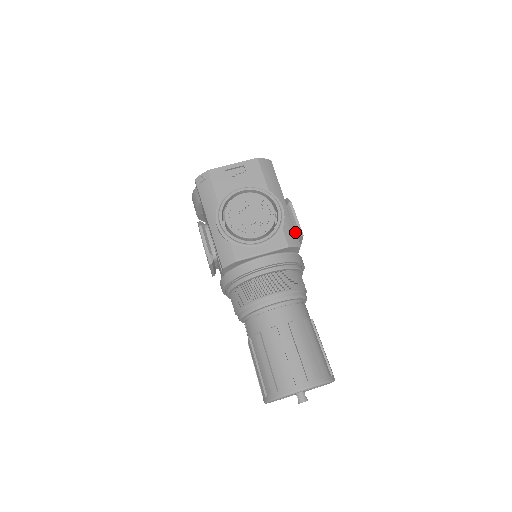
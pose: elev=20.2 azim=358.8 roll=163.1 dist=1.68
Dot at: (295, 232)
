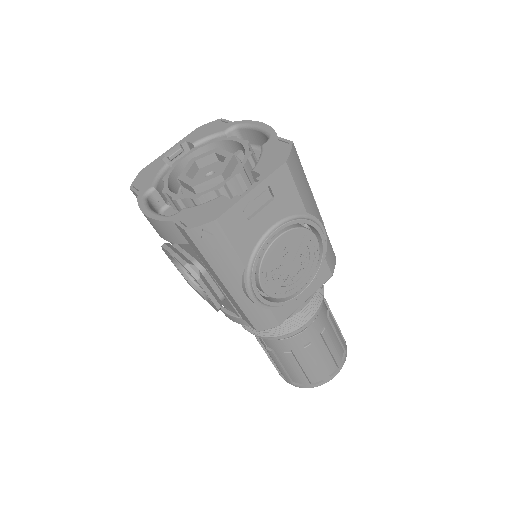
Dot at: (331, 245)
